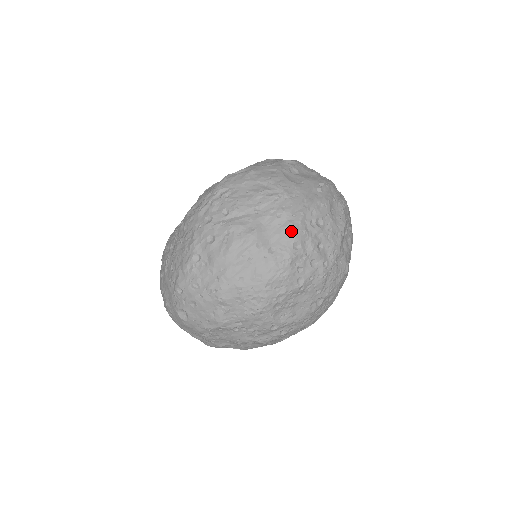
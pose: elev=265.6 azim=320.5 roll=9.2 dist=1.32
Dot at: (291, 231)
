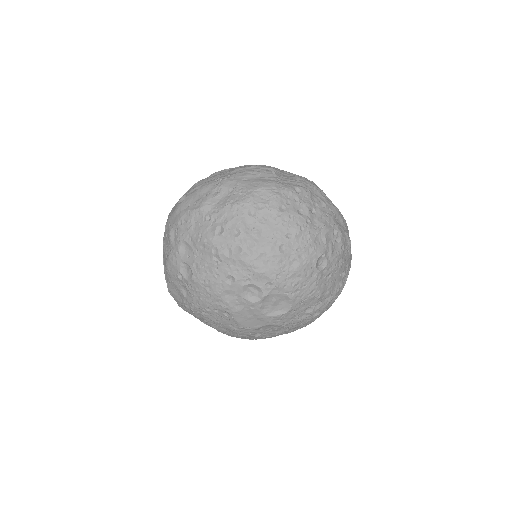
Dot at: (300, 184)
